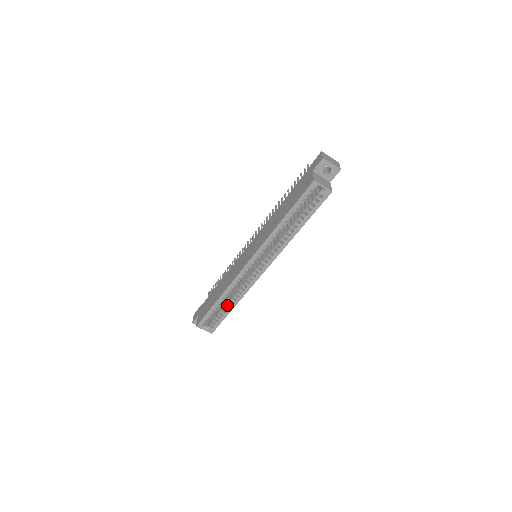
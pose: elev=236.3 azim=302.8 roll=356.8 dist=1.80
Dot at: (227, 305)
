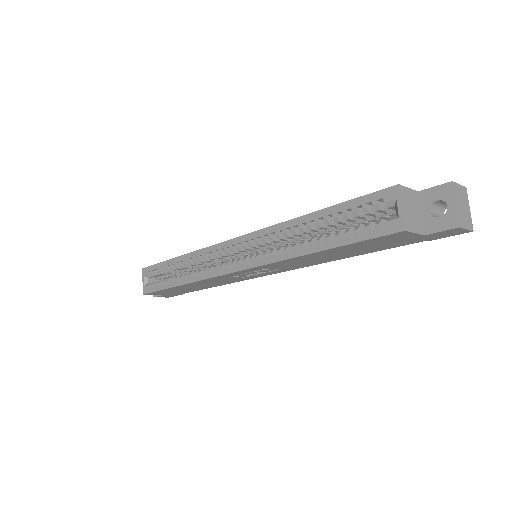
Dot at: (178, 276)
